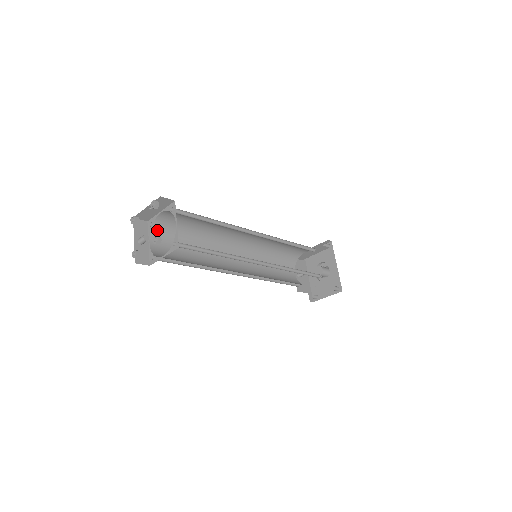
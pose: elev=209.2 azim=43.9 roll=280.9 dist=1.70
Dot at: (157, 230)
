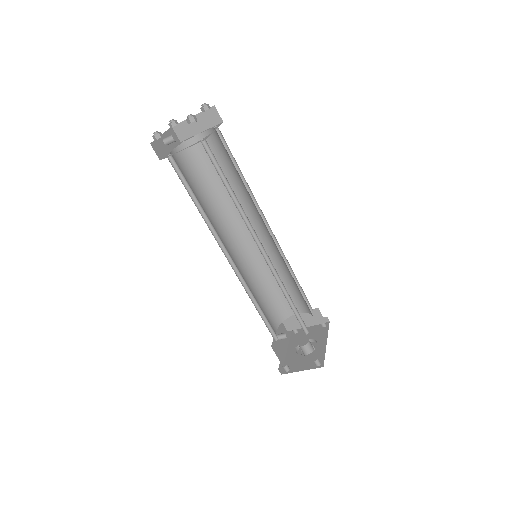
Dot at: (185, 150)
